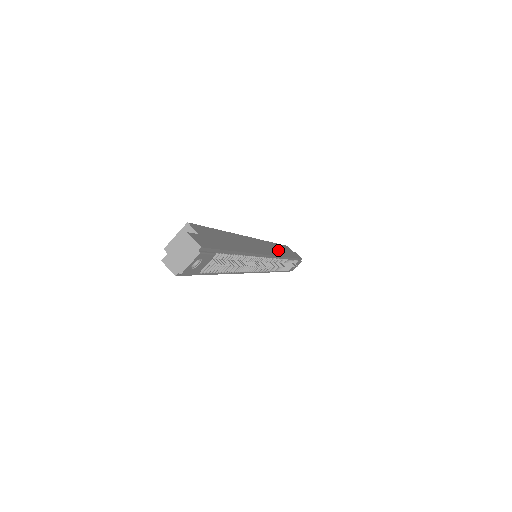
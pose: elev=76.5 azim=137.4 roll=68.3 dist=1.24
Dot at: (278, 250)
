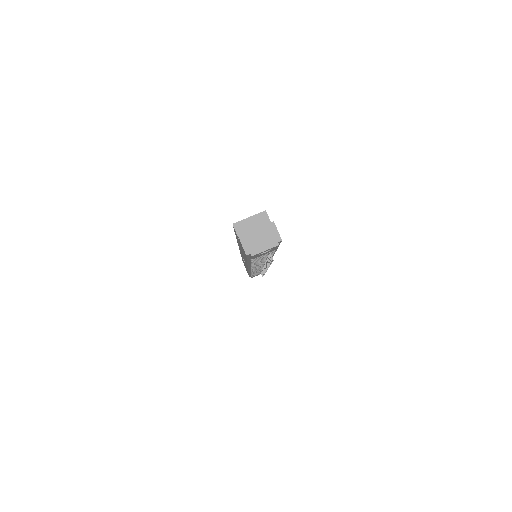
Dot at: occluded
